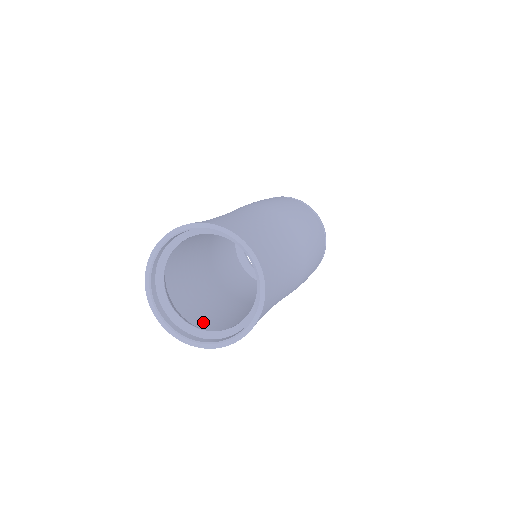
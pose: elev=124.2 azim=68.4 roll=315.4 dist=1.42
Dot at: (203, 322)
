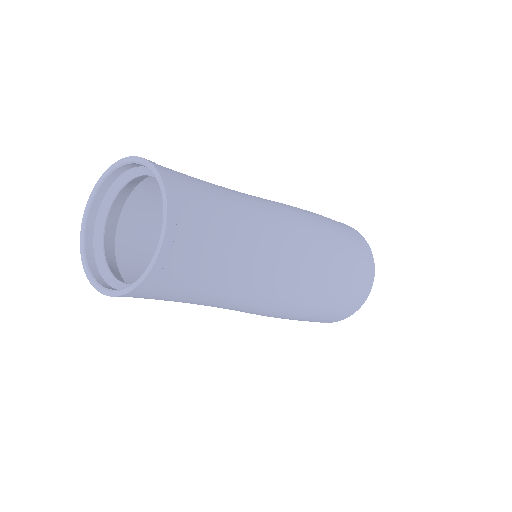
Dot at: (134, 272)
